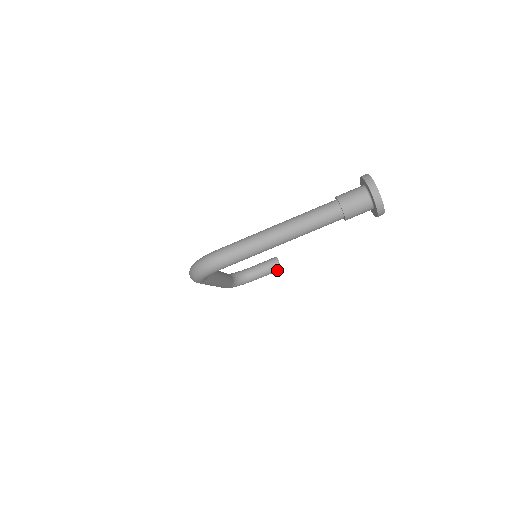
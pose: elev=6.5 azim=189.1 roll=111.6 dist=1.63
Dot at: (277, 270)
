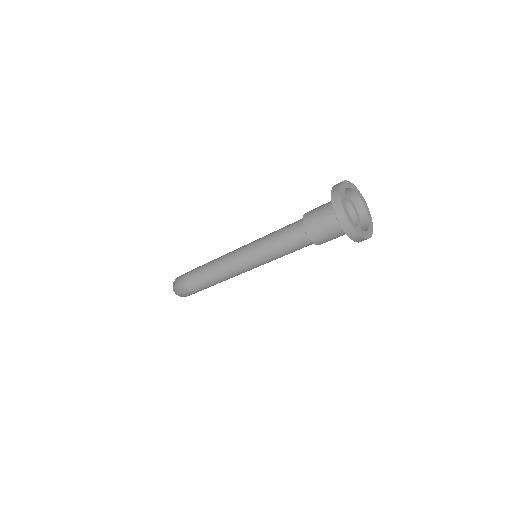
Dot at: occluded
